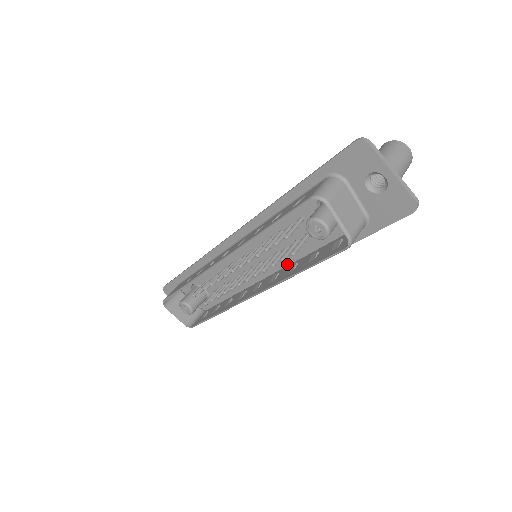
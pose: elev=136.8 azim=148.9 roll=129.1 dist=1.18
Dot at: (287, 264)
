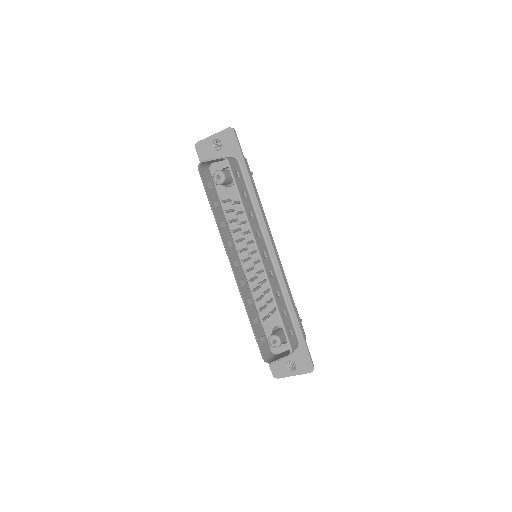
Dot at: (260, 230)
